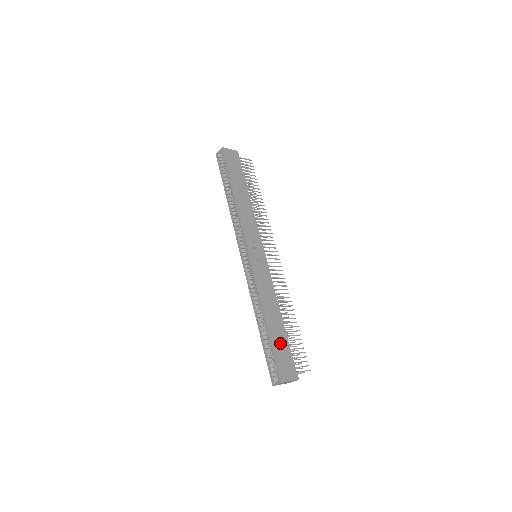
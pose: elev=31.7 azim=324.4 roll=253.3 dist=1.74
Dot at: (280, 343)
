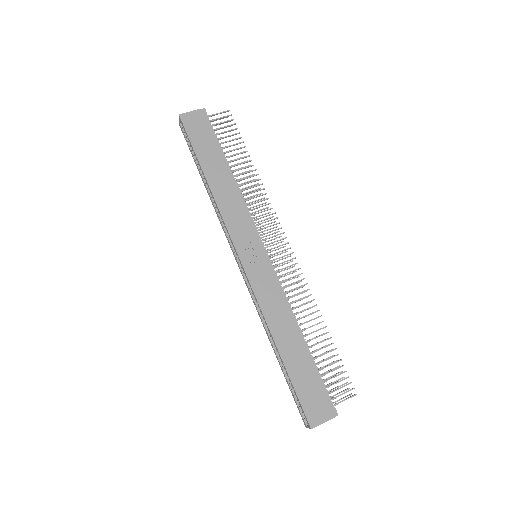
Dot at: (303, 374)
